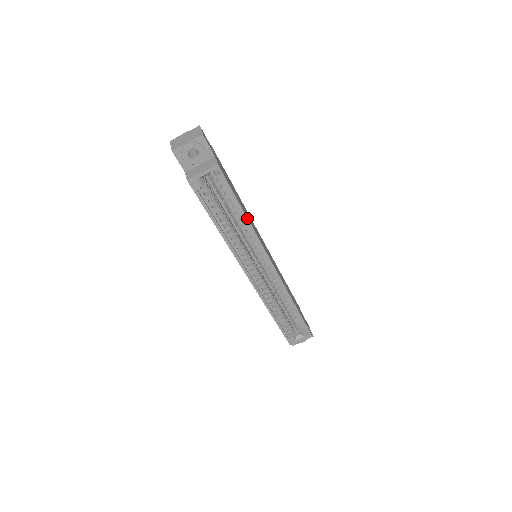
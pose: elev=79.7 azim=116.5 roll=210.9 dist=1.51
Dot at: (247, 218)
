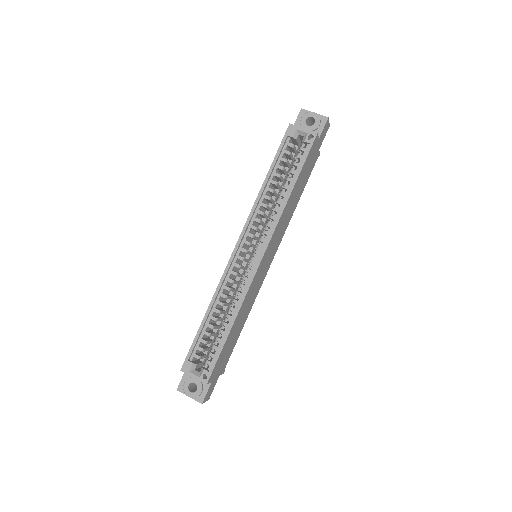
Dot at: (291, 193)
